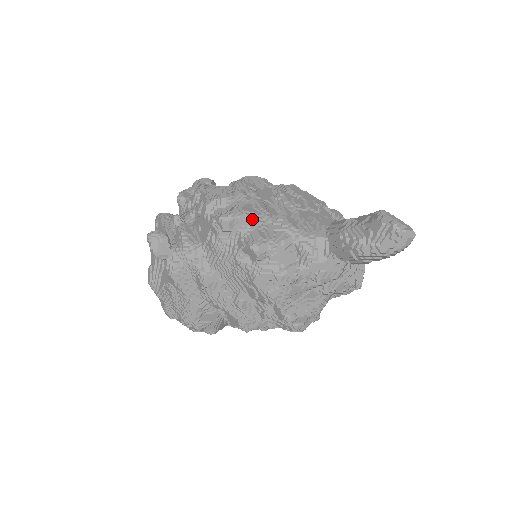
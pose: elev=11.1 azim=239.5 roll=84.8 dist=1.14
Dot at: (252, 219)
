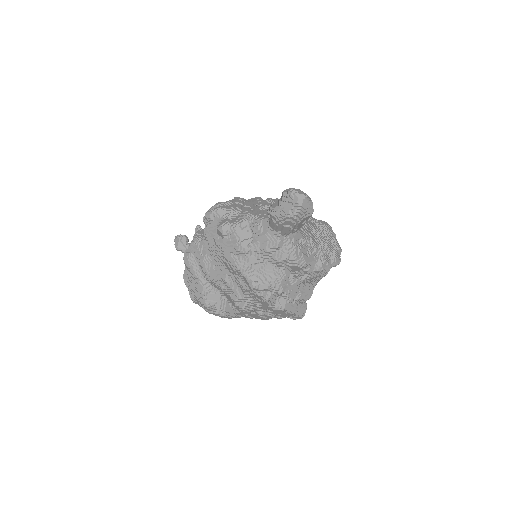
Dot at: (226, 213)
